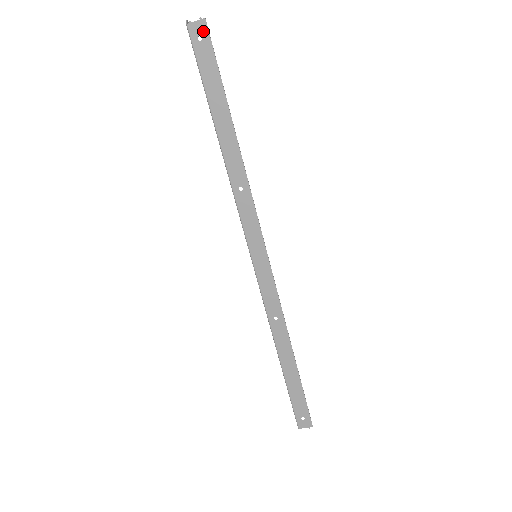
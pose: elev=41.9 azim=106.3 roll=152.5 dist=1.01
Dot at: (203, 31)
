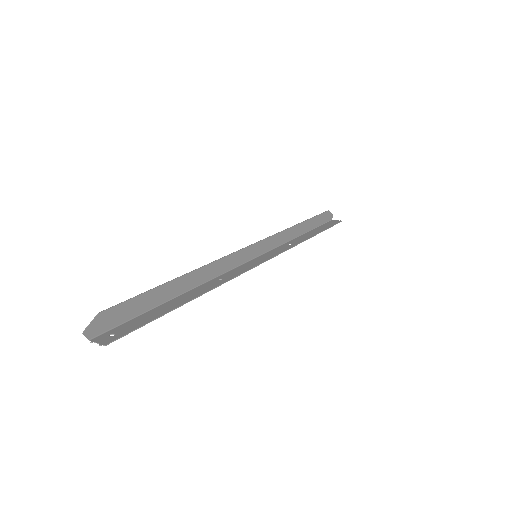
Dot at: (111, 339)
